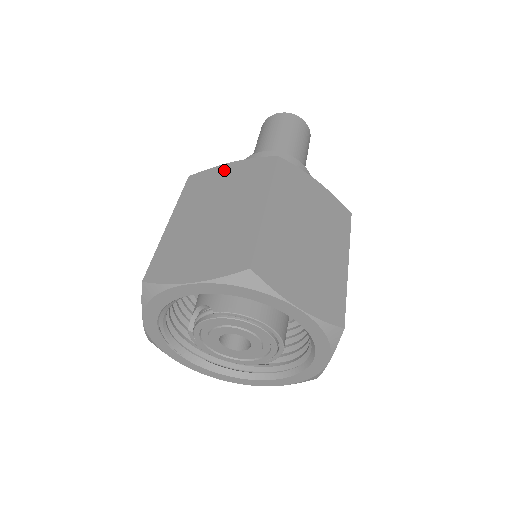
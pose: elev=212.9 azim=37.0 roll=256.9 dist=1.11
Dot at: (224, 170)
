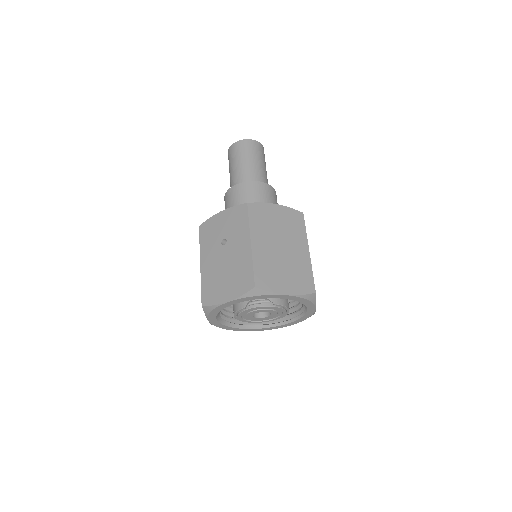
Dot at: (272, 209)
